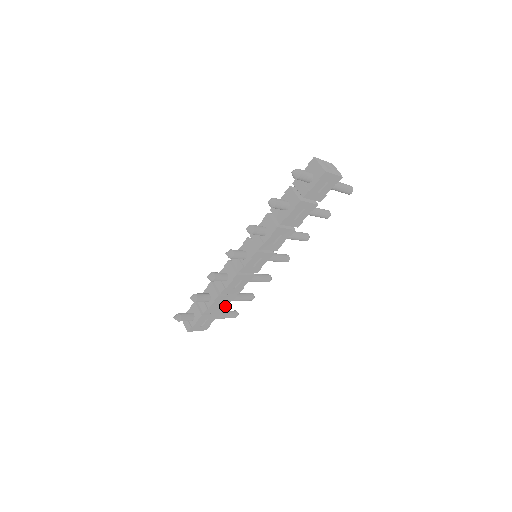
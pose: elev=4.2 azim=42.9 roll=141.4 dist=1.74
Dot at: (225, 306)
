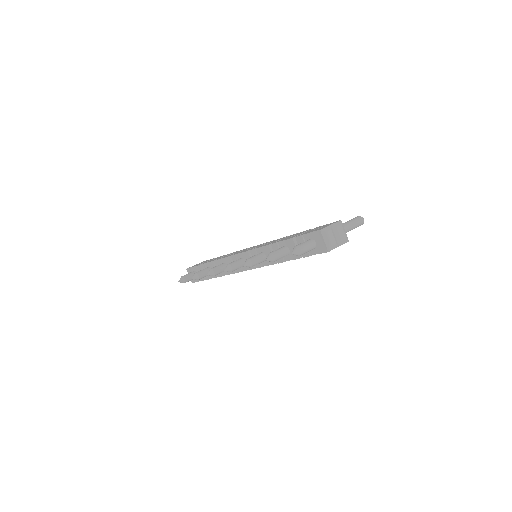
Dot at: occluded
